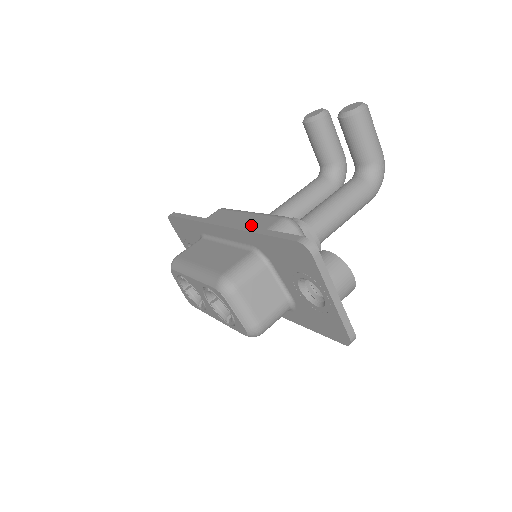
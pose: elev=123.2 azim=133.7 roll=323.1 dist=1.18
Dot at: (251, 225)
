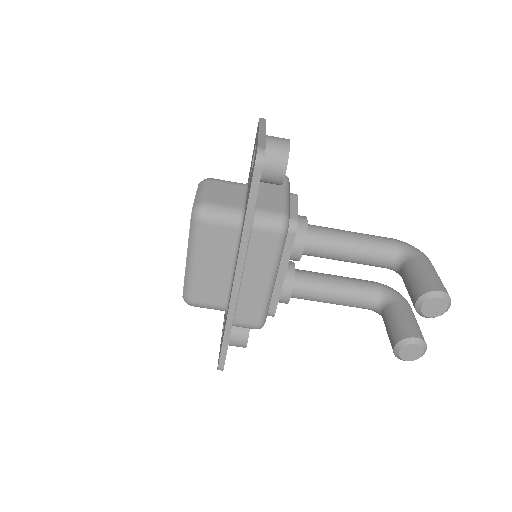
Dot at: (246, 304)
